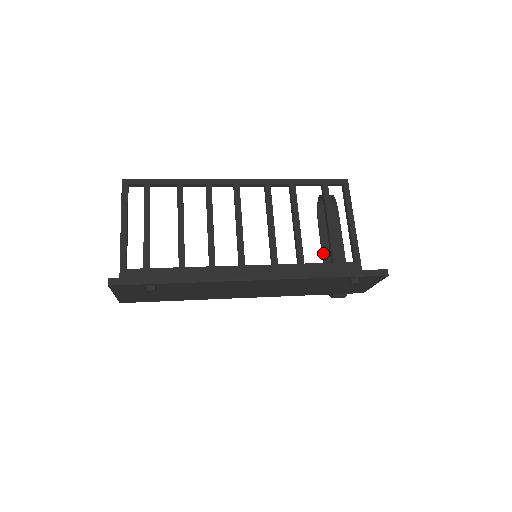
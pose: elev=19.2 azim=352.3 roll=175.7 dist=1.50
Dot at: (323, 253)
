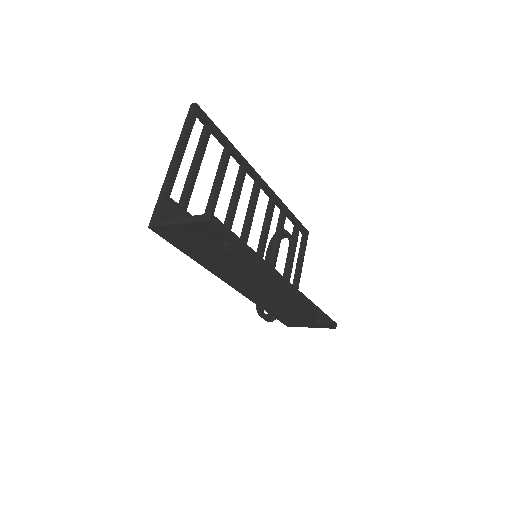
Dot at: occluded
